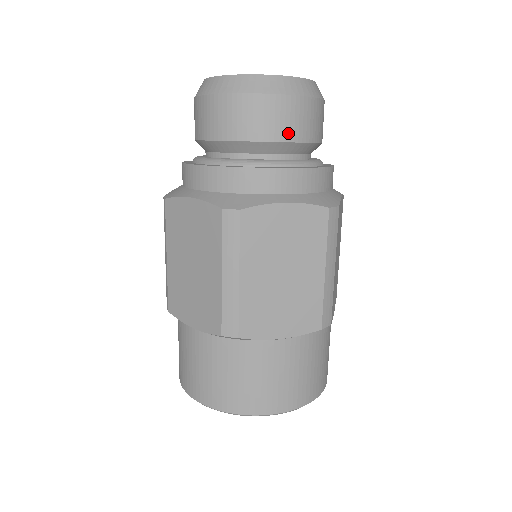
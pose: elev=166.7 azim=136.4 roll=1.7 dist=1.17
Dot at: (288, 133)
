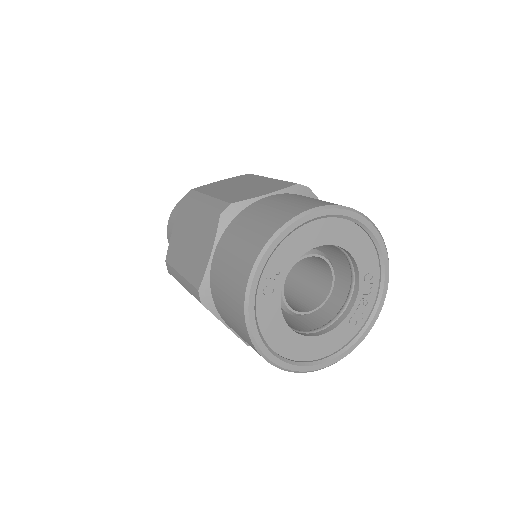
Dot at: occluded
